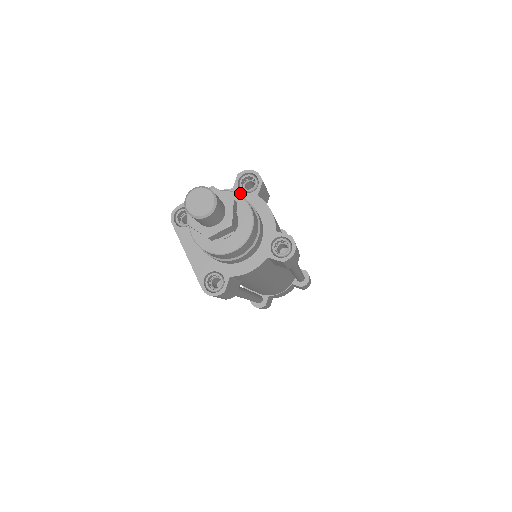
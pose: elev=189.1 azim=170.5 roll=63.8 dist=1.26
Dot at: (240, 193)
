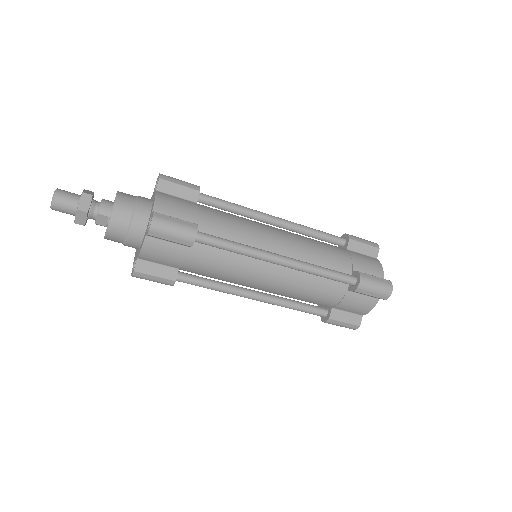
Dot at: (153, 194)
